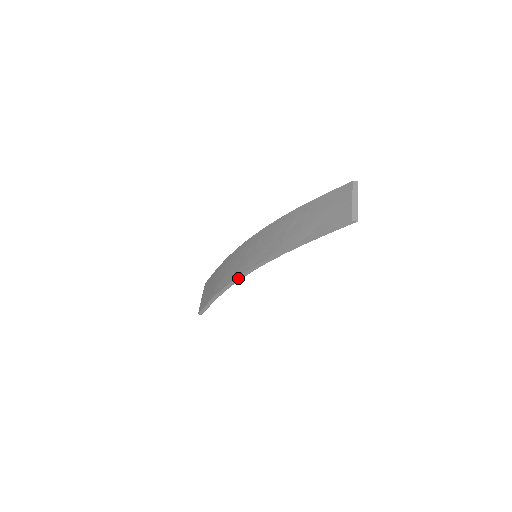
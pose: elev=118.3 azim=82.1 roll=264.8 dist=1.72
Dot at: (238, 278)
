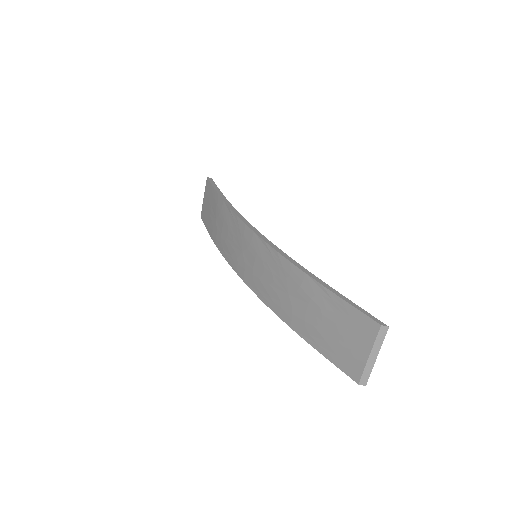
Dot at: (234, 269)
